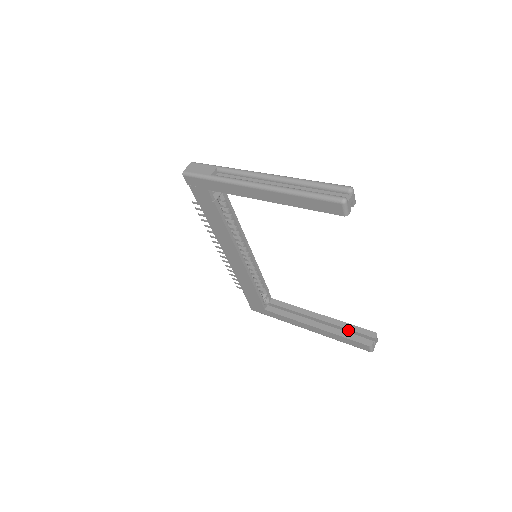
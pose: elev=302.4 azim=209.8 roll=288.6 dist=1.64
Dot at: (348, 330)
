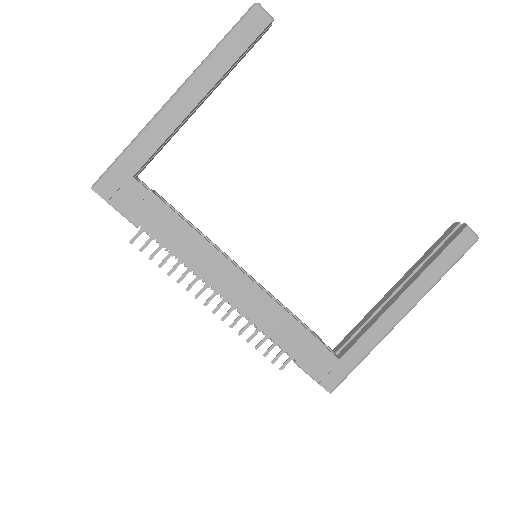
Dot at: (432, 255)
